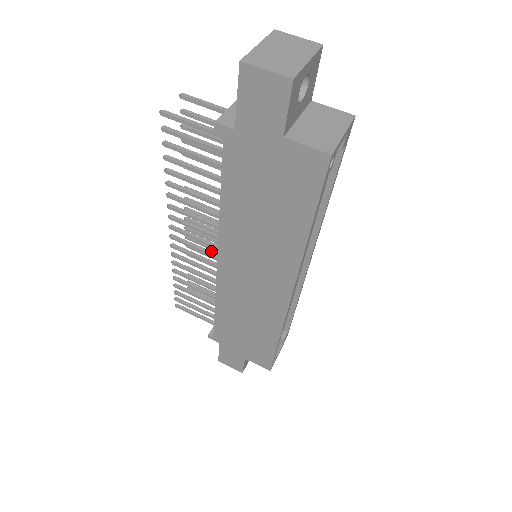
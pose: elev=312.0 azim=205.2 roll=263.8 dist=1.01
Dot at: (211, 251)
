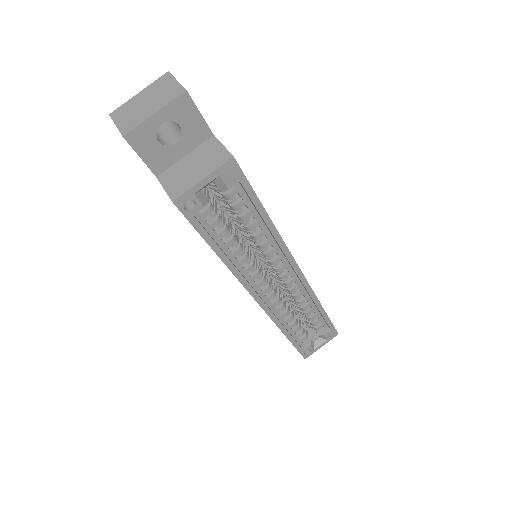
Dot at: occluded
